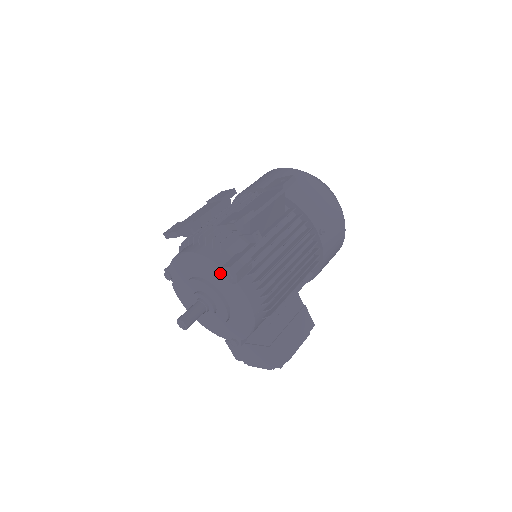
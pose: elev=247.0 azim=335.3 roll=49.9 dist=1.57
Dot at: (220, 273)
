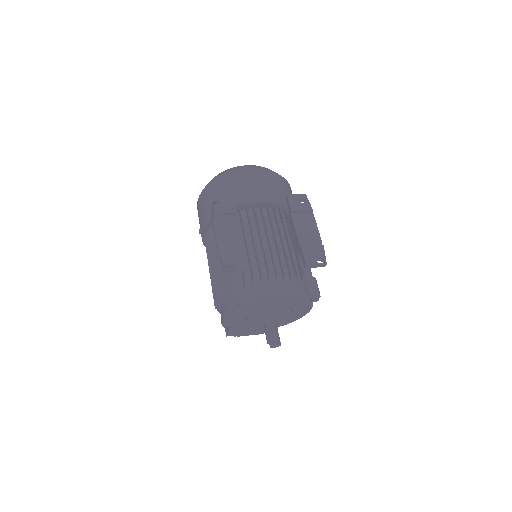
Dot at: (308, 300)
